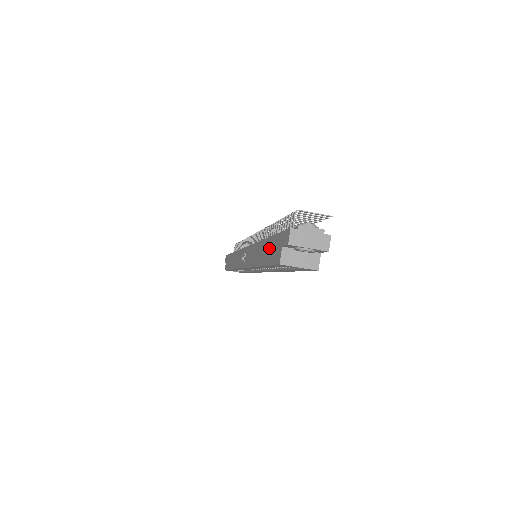
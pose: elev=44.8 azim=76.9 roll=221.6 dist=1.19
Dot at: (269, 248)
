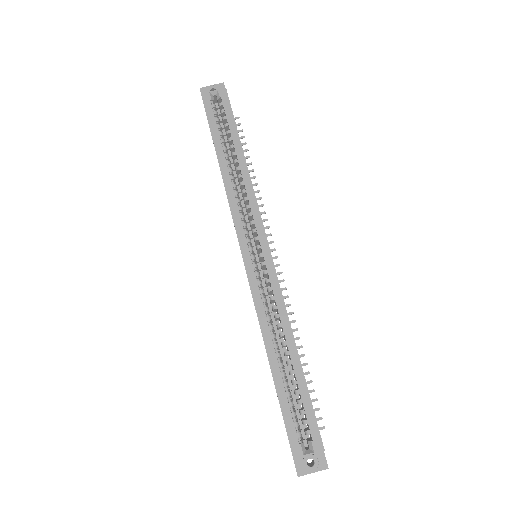
Dot at: occluded
